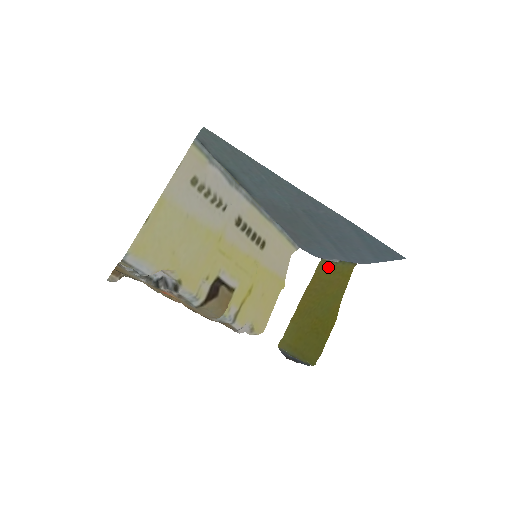
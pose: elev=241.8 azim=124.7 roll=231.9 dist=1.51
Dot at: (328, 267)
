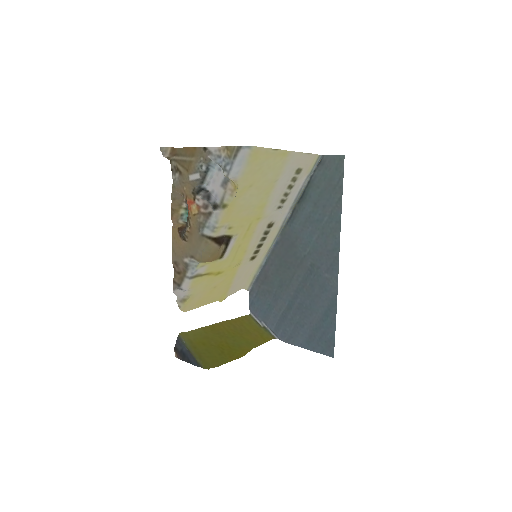
Dot at: (252, 323)
